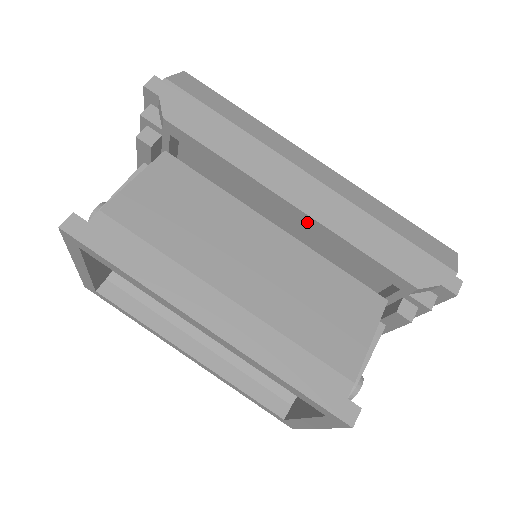
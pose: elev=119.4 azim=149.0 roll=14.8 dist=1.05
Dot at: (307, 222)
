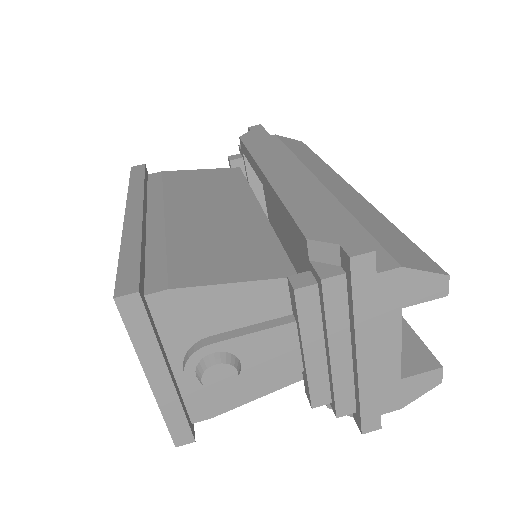
Dot at: (270, 192)
